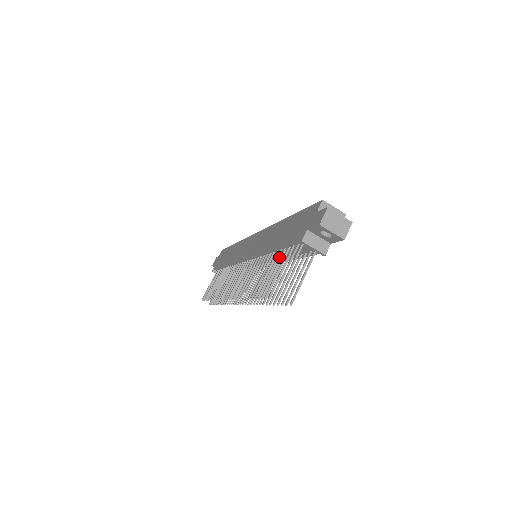
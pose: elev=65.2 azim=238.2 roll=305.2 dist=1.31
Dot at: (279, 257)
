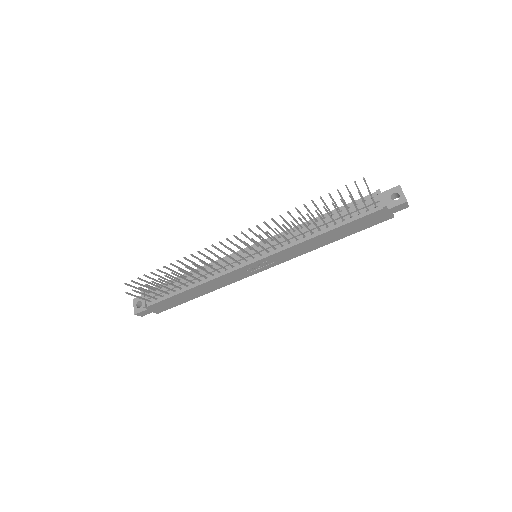
Dot at: (321, 223)
